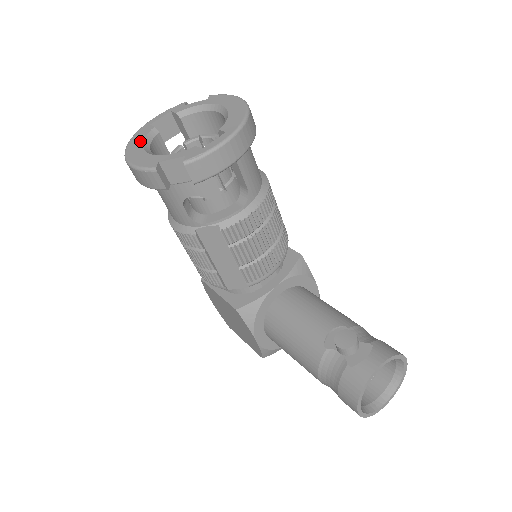
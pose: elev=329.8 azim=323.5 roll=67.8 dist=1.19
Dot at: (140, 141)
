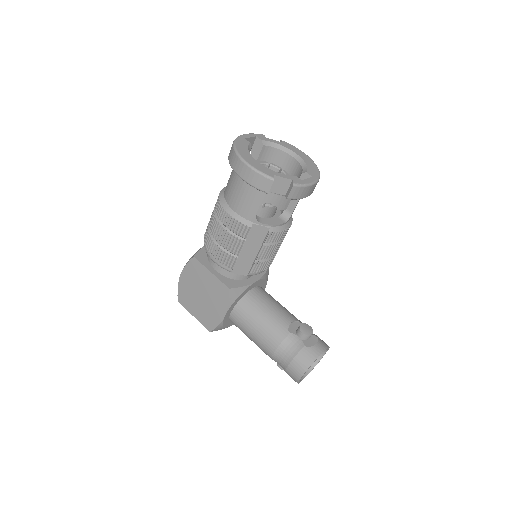
Dot at: (246, 149)
